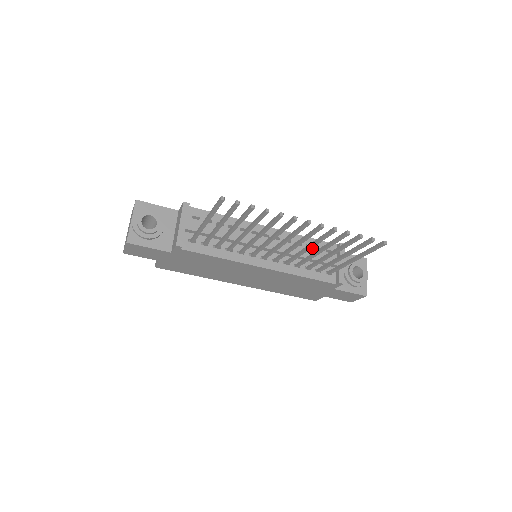
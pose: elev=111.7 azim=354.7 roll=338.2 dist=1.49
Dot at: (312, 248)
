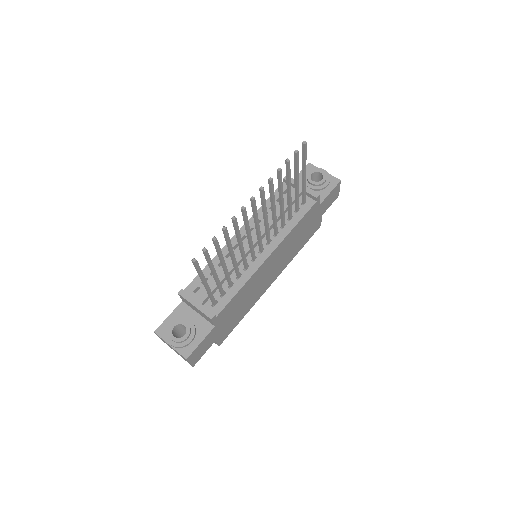
Dot at: occluded
